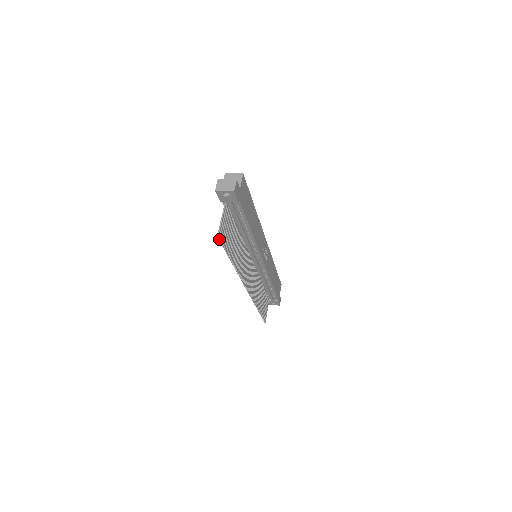
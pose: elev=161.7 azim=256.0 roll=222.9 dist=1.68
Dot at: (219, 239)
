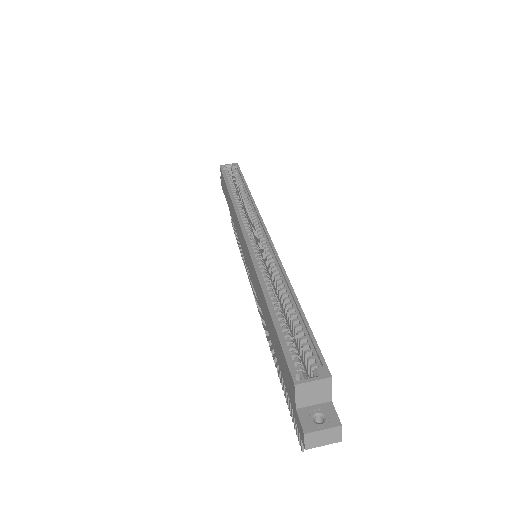
Dot at: (300, 444)
